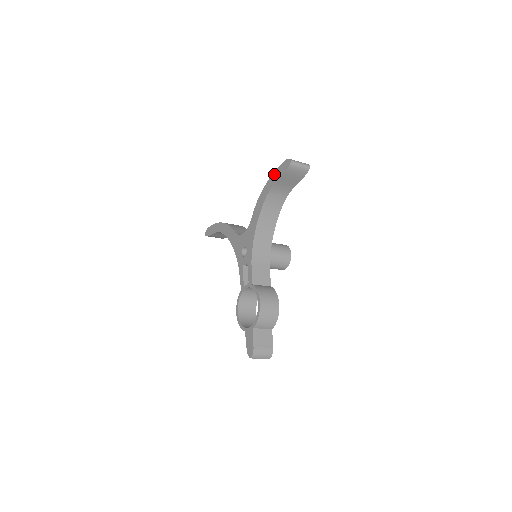
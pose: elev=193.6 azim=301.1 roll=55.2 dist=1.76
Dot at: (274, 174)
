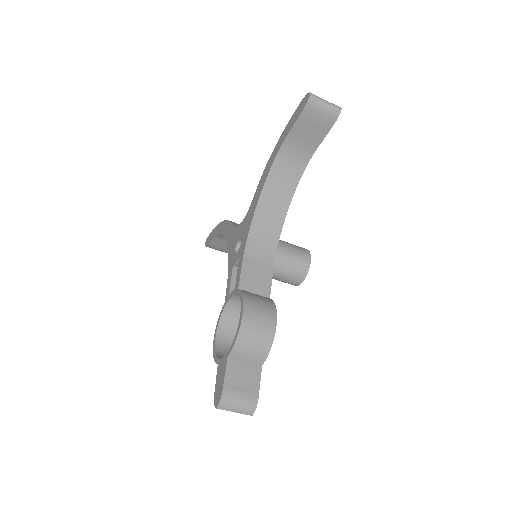
Dot at: (288, 124)
